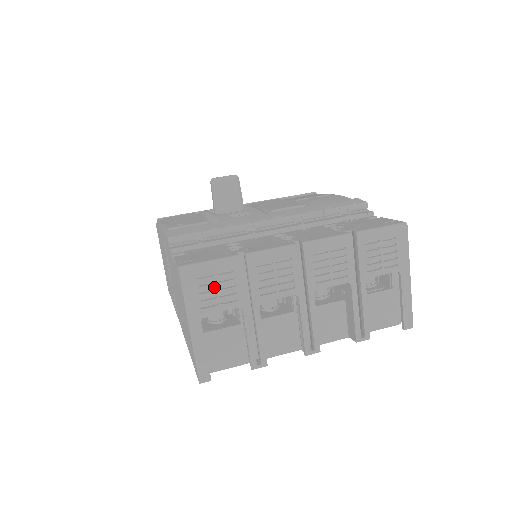
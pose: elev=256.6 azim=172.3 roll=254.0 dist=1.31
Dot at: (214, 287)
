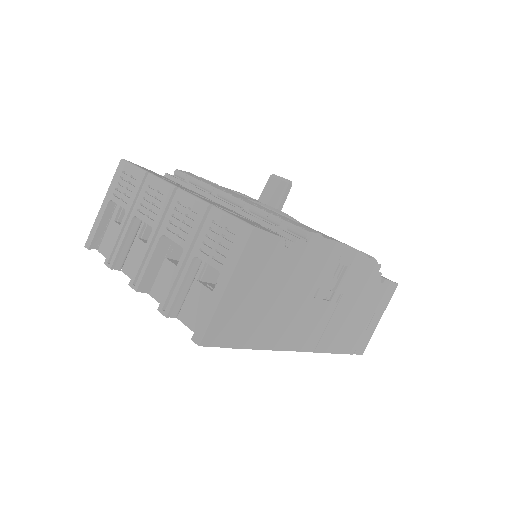
Dot at: (125, 184)
